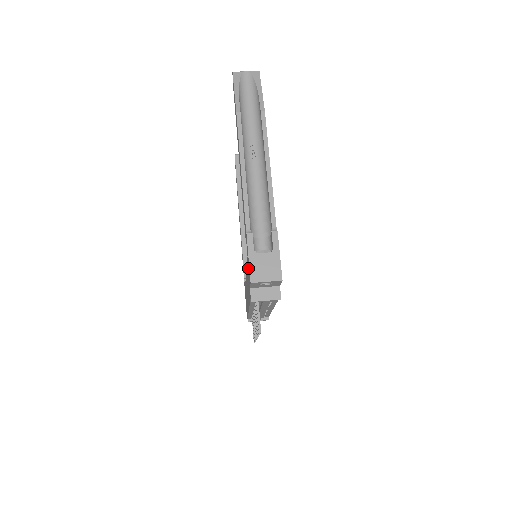
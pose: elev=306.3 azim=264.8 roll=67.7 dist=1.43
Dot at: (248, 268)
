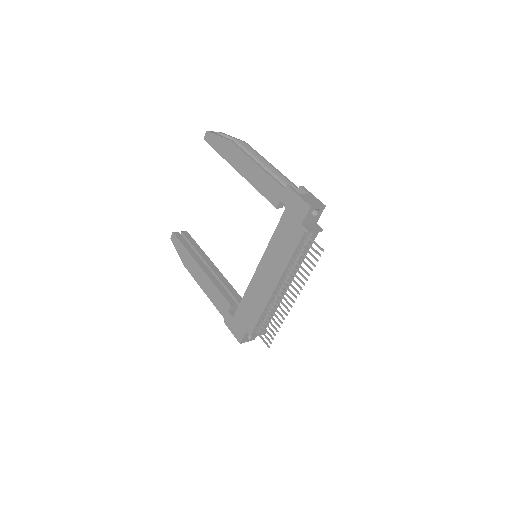
Dot at: (294, 212)
